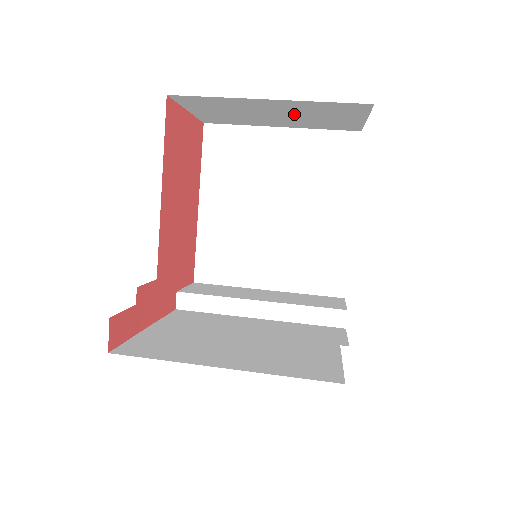
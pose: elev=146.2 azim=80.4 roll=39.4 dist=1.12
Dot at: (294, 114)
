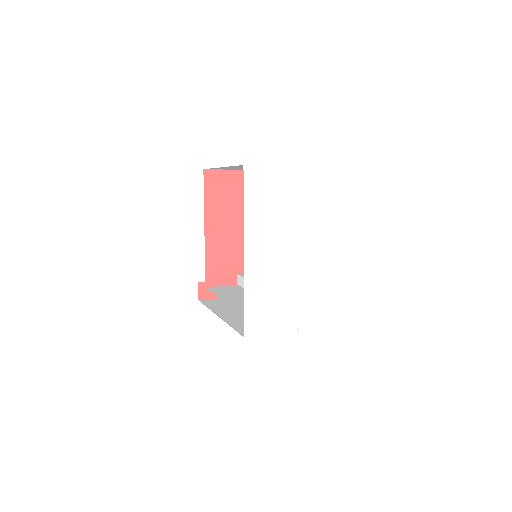
Dot at: occluded
